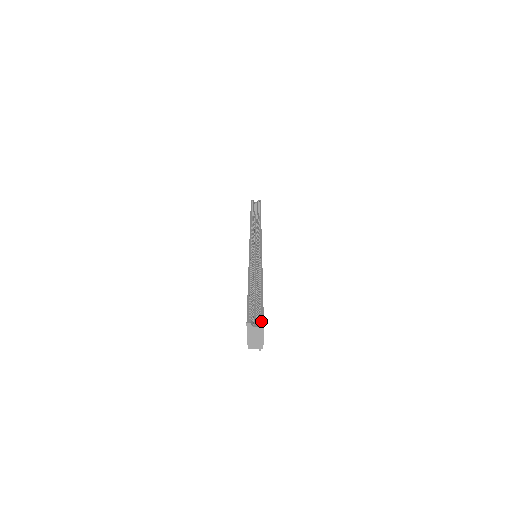
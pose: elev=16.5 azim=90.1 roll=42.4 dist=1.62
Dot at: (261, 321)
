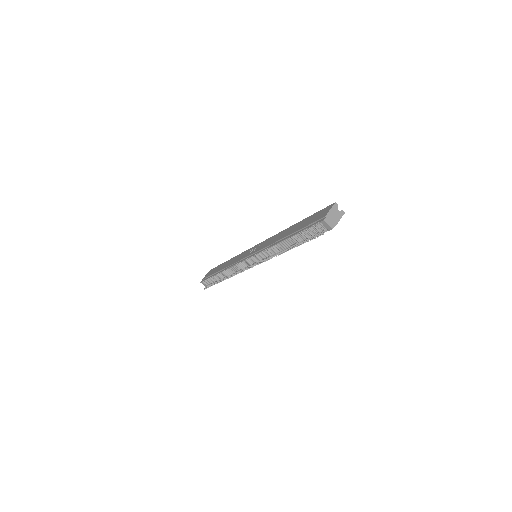
Dot at: (342, 211)
